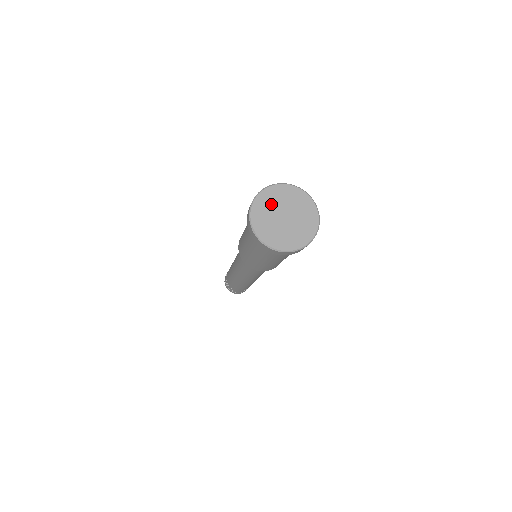
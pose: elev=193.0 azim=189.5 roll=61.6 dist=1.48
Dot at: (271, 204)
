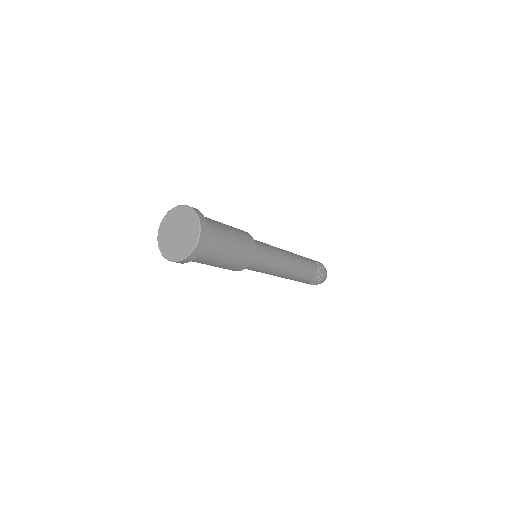
Dot at: (167, 230)
